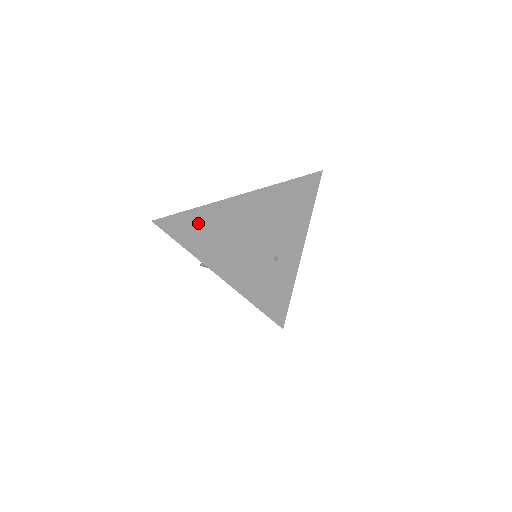
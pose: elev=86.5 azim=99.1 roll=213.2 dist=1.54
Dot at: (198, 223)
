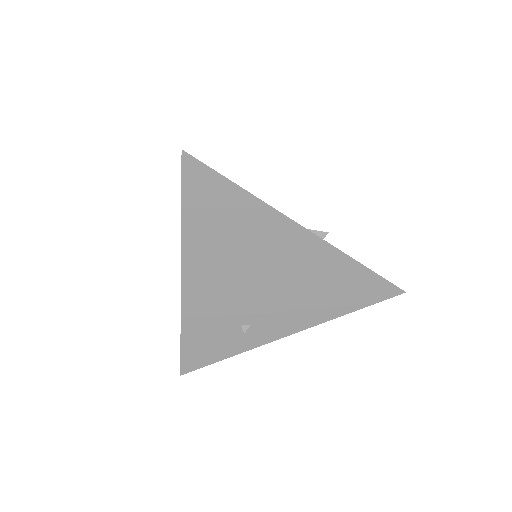
Dot at: (228, 217)
